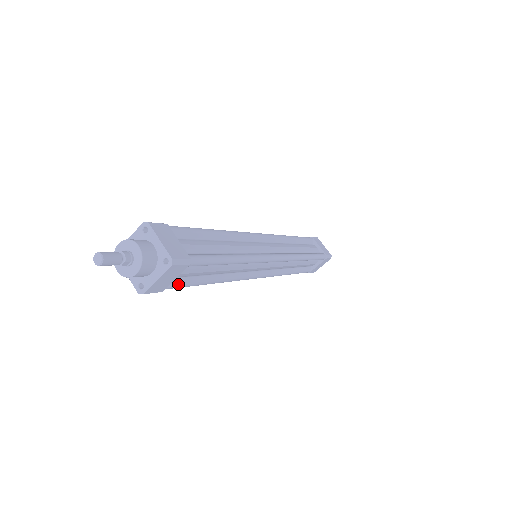
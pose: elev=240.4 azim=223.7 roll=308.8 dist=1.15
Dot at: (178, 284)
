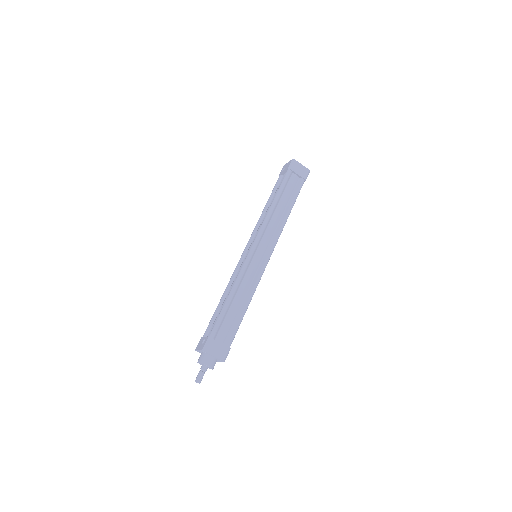
Dot at: occluded
